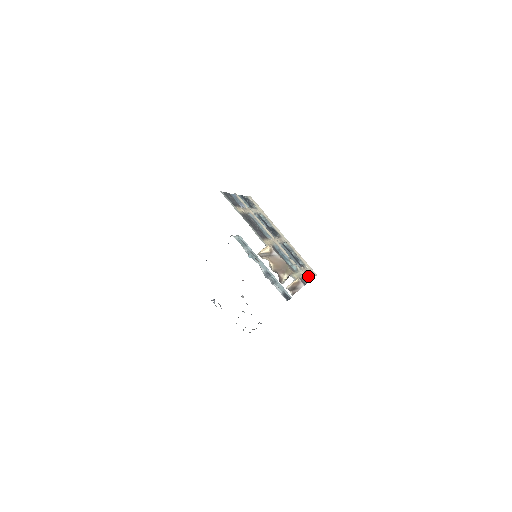
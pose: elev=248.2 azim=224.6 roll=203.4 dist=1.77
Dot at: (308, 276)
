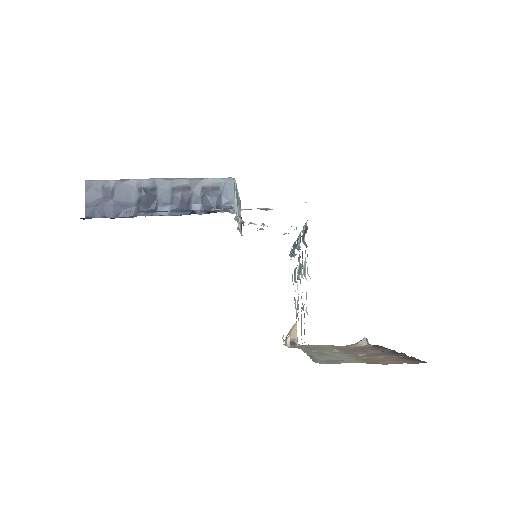
Dot at: occluded
